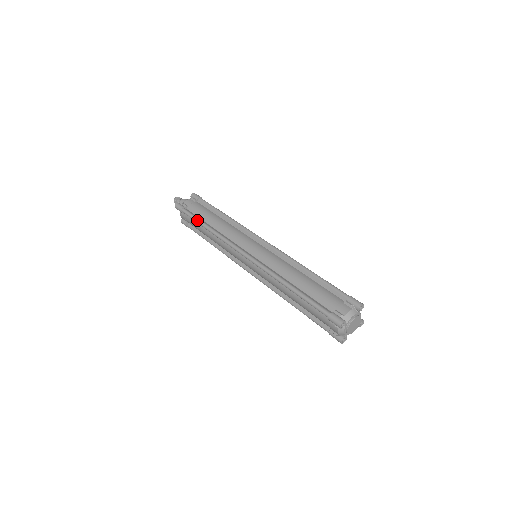
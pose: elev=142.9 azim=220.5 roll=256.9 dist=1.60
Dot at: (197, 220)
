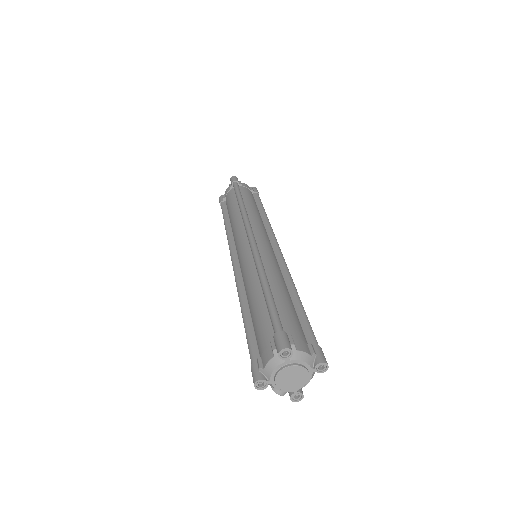
Dot at: (239, 193)
